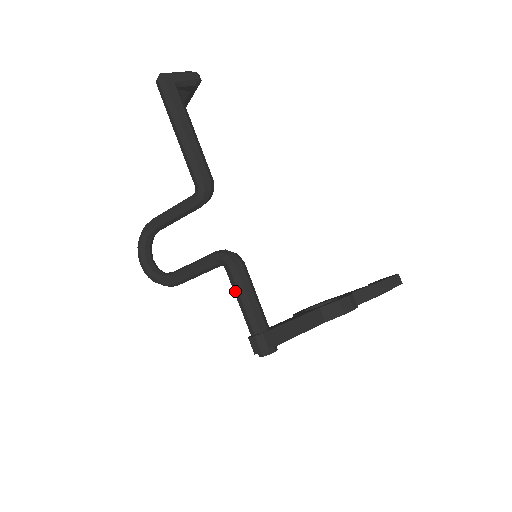
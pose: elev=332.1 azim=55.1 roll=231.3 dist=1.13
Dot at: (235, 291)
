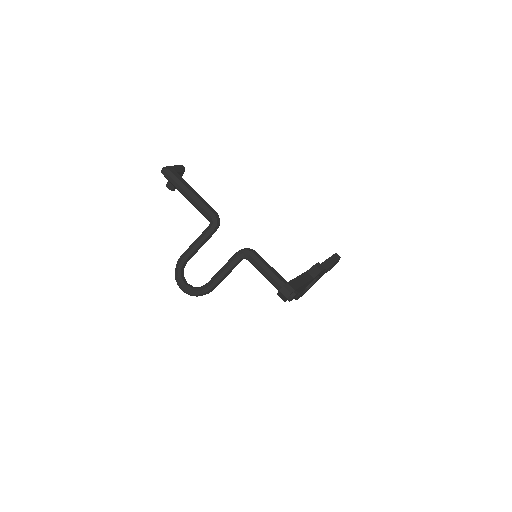
Dot at: (259, 268)
